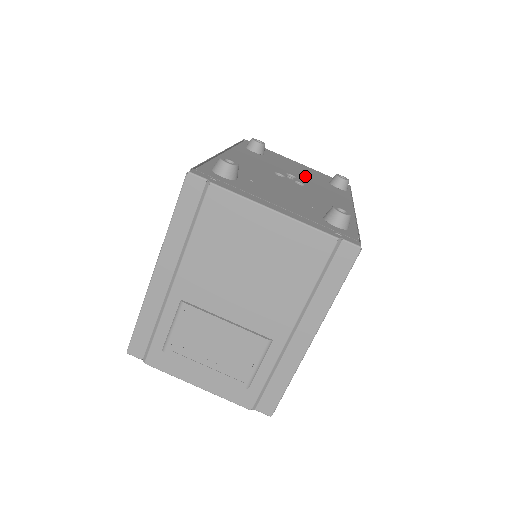
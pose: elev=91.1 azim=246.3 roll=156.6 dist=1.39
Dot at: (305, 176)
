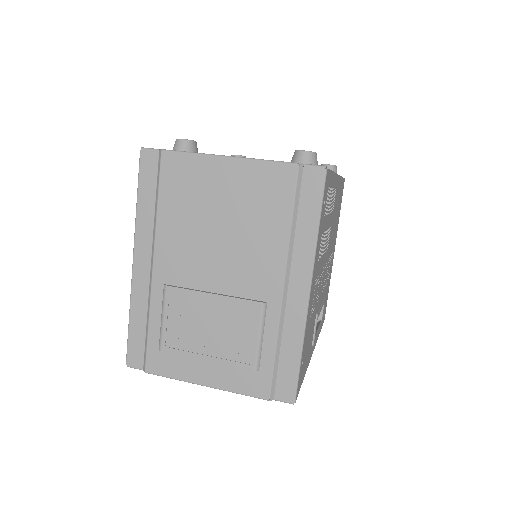
Dot at: occluded
